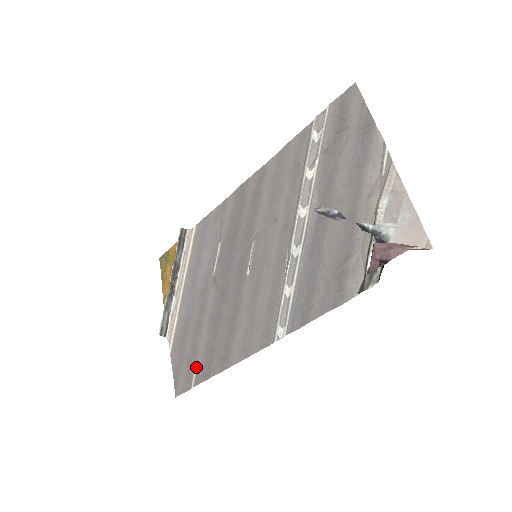
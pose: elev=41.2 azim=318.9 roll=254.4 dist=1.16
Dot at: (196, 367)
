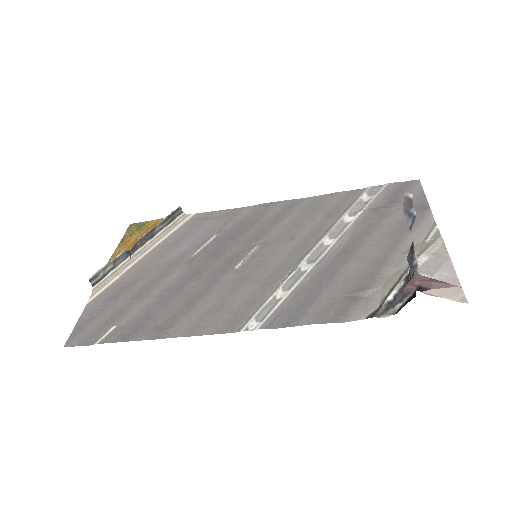
Dot at: (116, 326)
